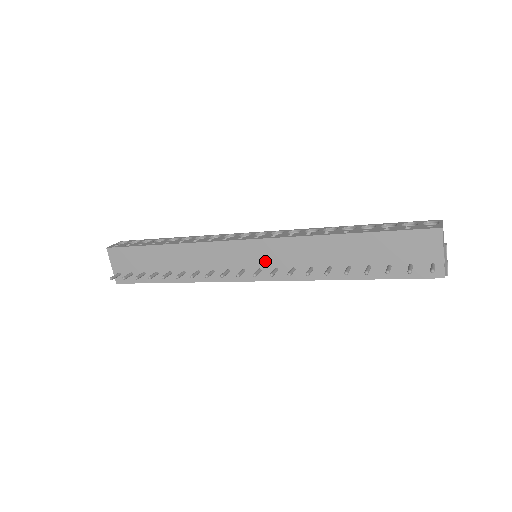
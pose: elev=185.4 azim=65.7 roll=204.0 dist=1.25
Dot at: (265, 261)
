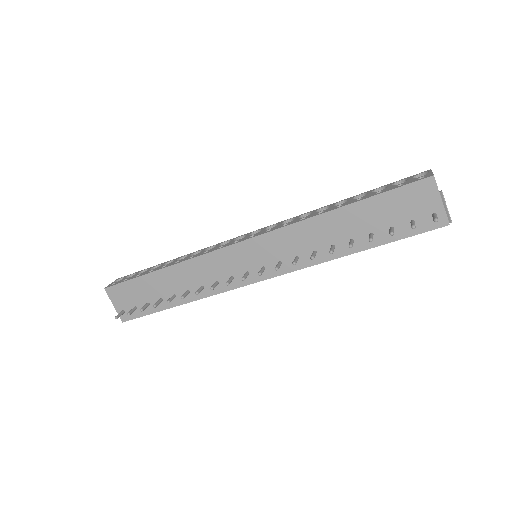
Dot at: (266, 257)
